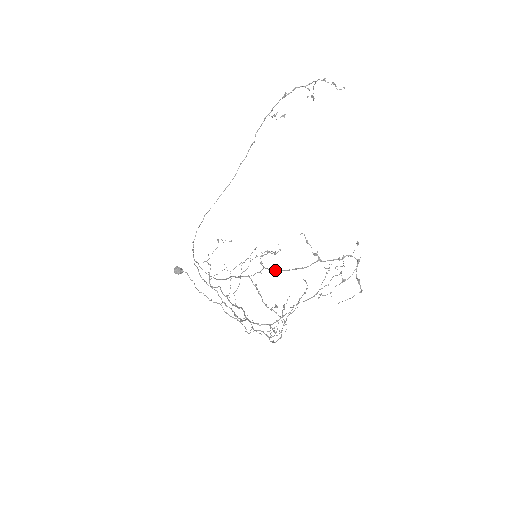
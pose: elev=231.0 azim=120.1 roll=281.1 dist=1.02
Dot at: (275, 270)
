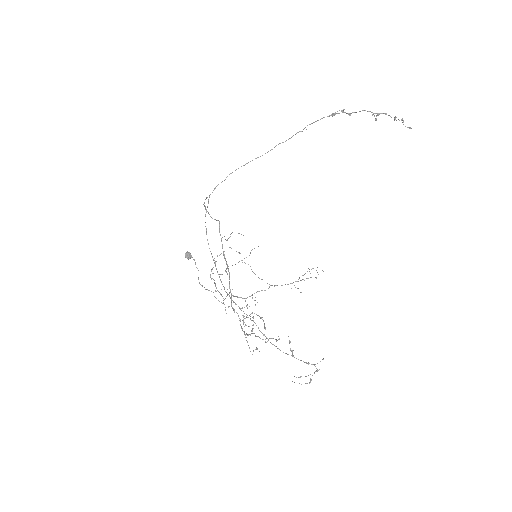
Dot at: (260, 331)
